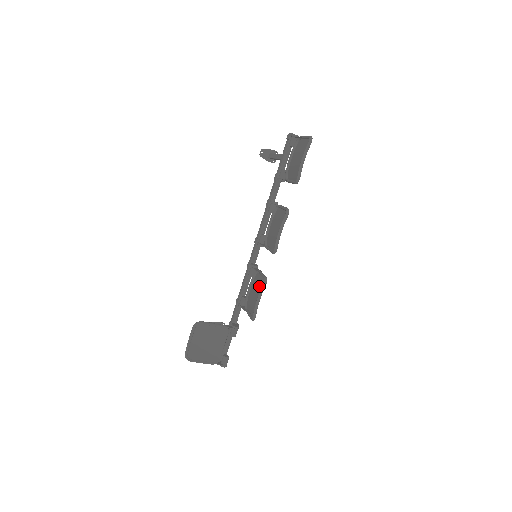
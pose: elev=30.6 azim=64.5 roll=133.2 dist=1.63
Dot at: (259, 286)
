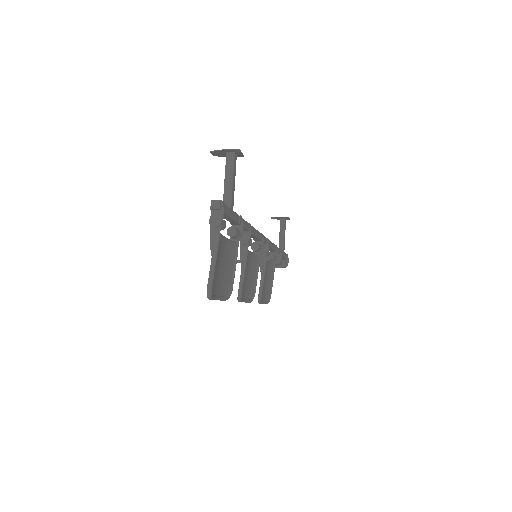
Dot at: occluded
